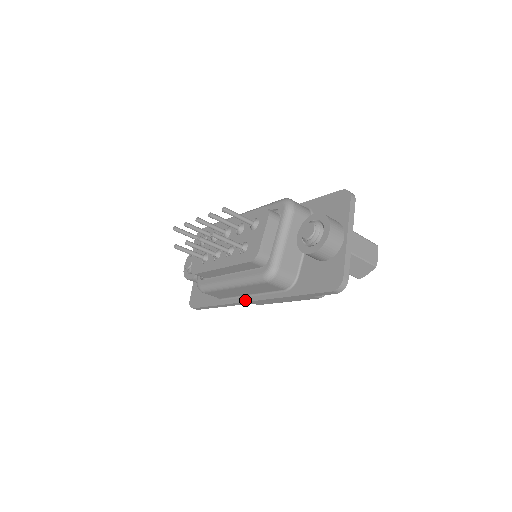
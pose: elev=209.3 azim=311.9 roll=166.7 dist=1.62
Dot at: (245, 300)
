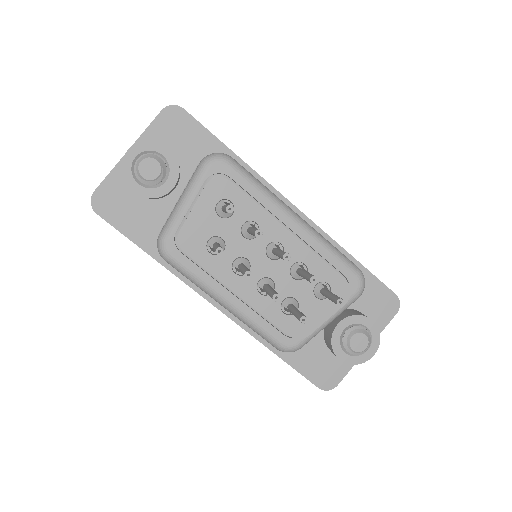
Dot at: (208, 298)
